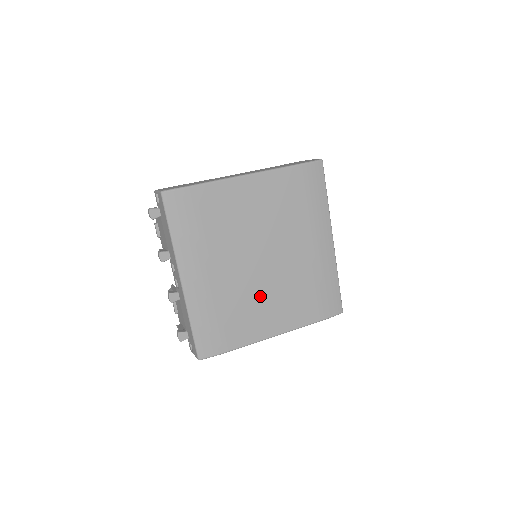
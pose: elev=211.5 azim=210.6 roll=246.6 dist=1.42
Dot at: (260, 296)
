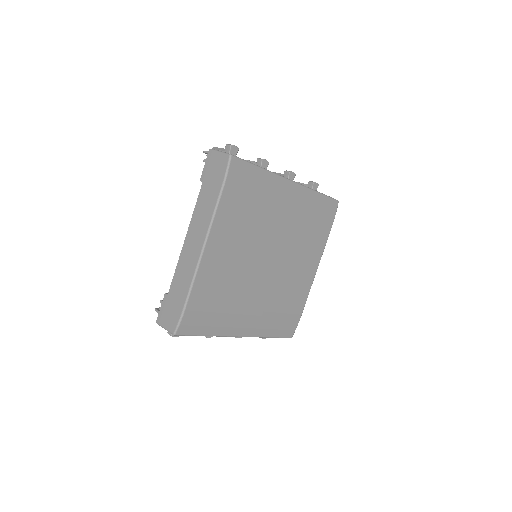
Dot at: (288, 275)
